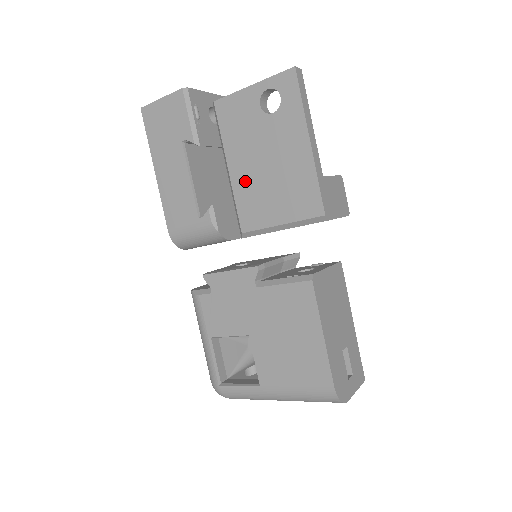
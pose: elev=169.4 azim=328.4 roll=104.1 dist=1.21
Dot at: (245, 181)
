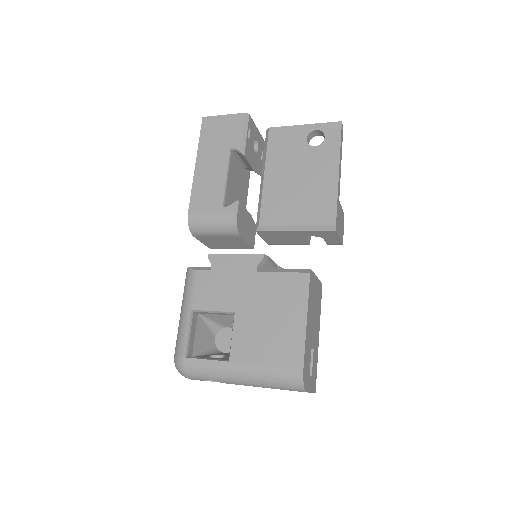
Dot at: (276, 187)
